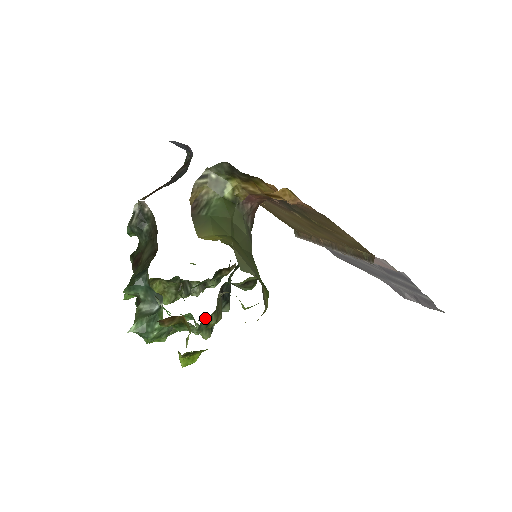
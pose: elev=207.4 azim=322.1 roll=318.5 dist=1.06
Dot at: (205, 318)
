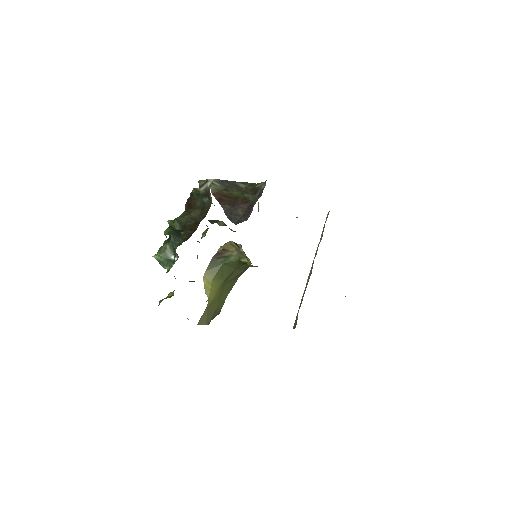
Dot at: occluded
